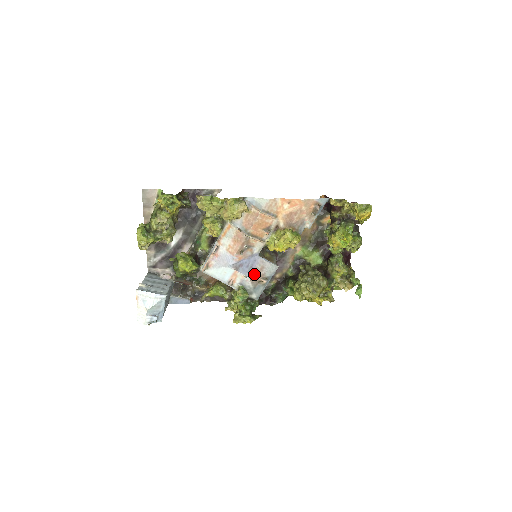
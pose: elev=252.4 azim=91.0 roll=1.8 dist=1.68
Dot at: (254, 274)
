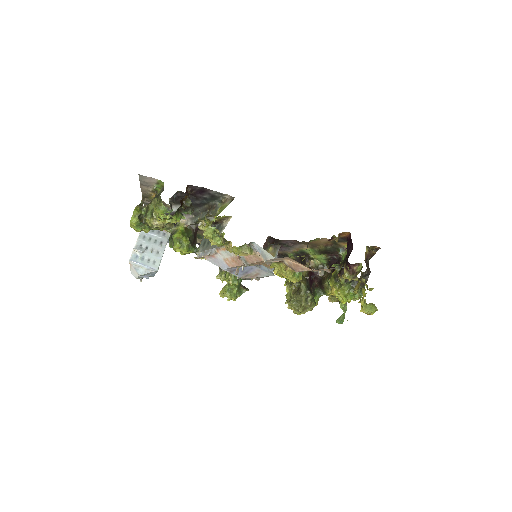
Dot at: (247, 277)
